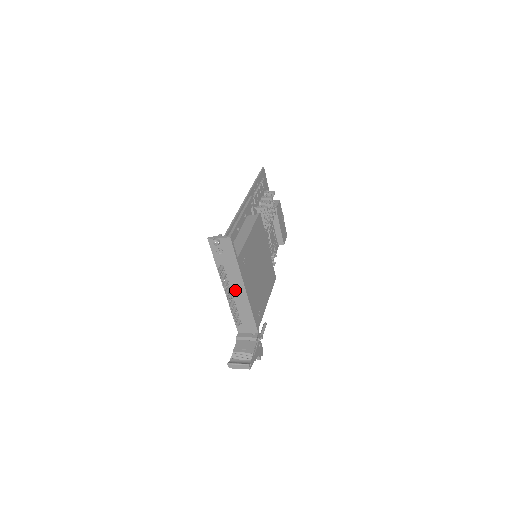
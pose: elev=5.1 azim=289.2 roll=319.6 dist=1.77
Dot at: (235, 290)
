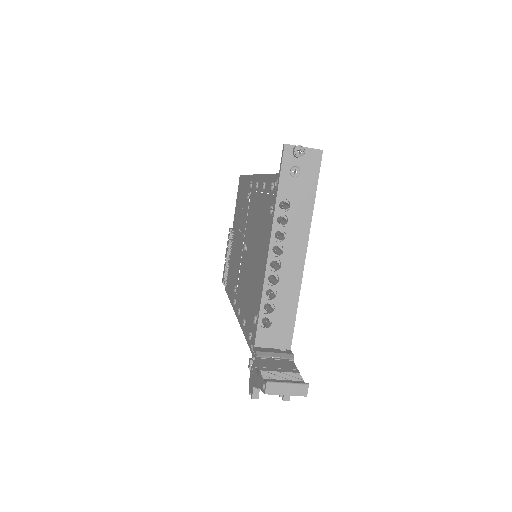
Dot at: (288, 253)
